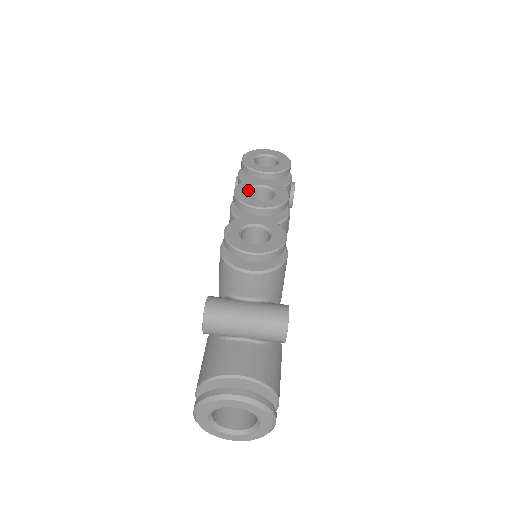
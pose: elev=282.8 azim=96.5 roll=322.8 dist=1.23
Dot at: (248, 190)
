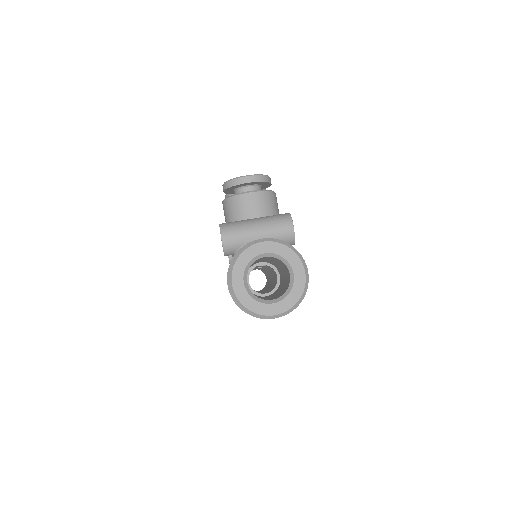
Dot at: occluded
